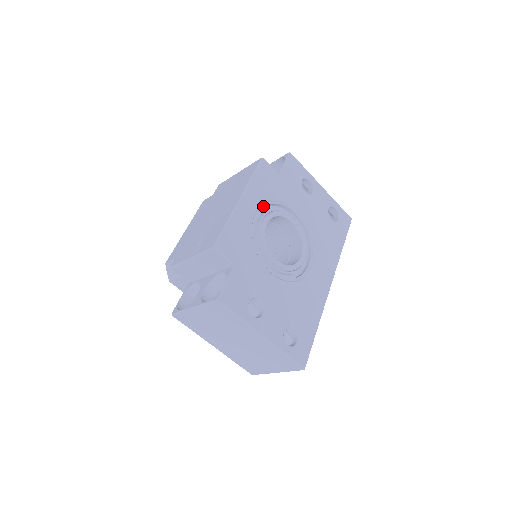
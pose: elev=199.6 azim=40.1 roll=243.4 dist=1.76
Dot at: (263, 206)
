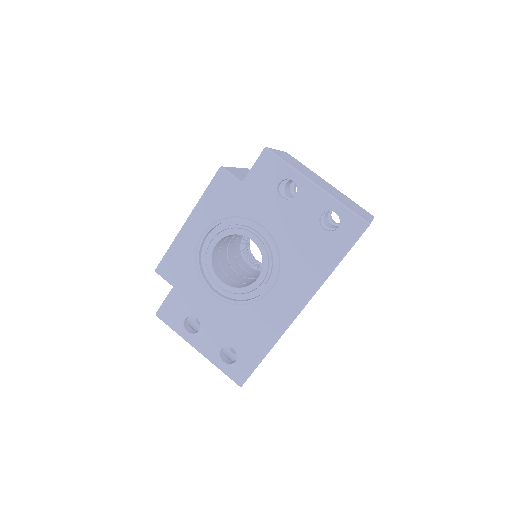
Dot at: (214, 225)
